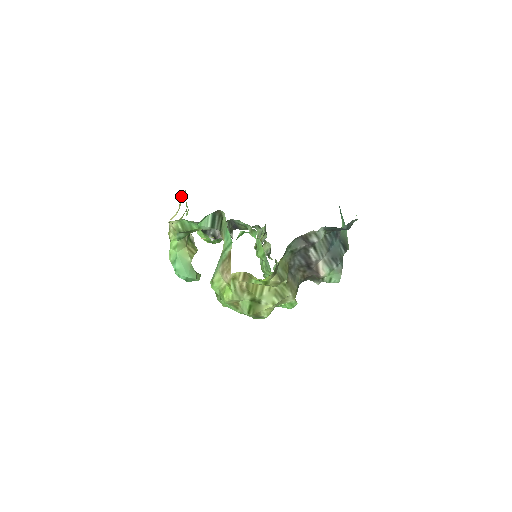
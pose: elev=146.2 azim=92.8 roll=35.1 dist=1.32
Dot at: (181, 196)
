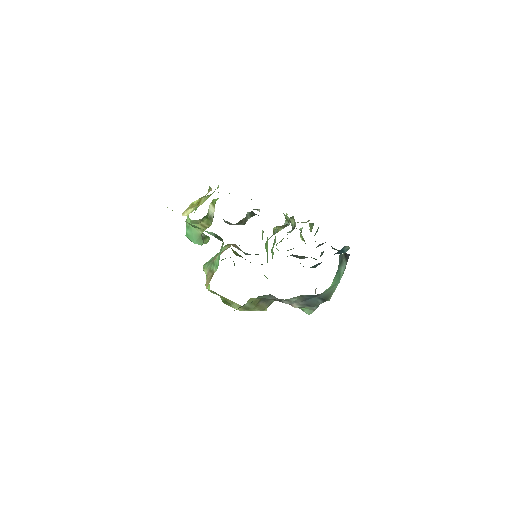
Dot at: occluded
